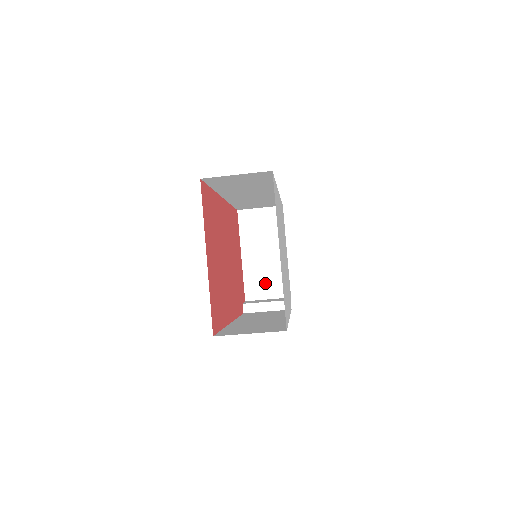
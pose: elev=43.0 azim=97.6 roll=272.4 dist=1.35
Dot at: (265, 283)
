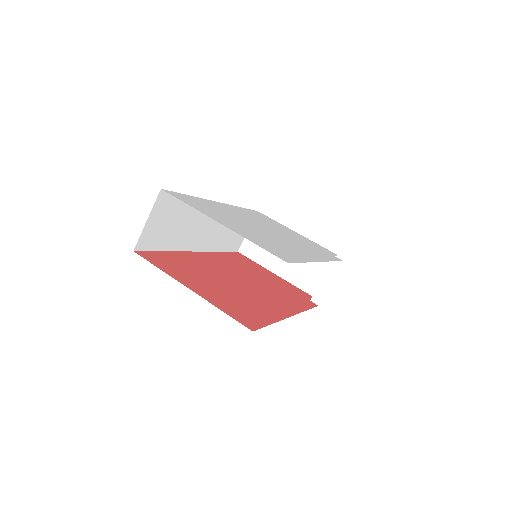
Dot at: (311, 270)
